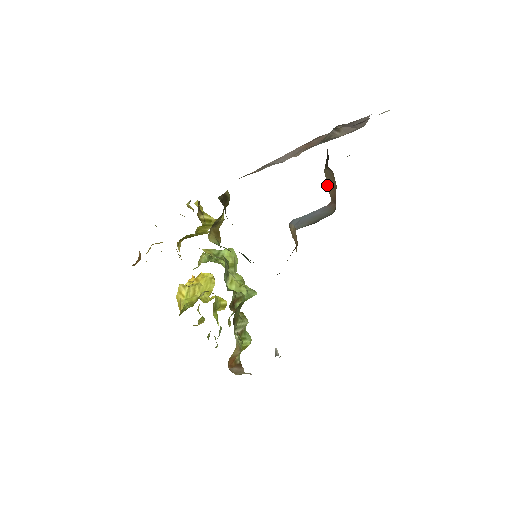
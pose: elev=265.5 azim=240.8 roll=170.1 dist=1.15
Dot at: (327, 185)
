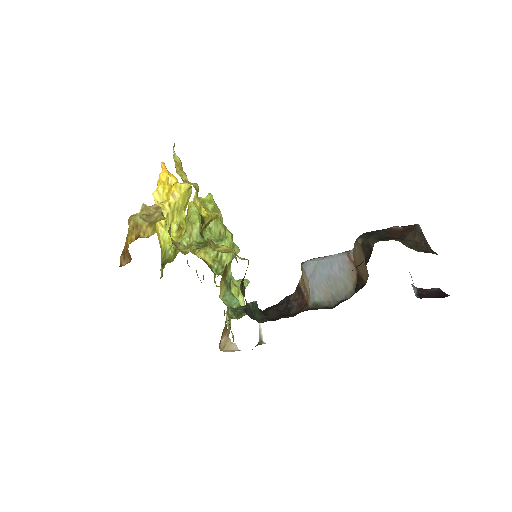
Dot at: (355, 246)
